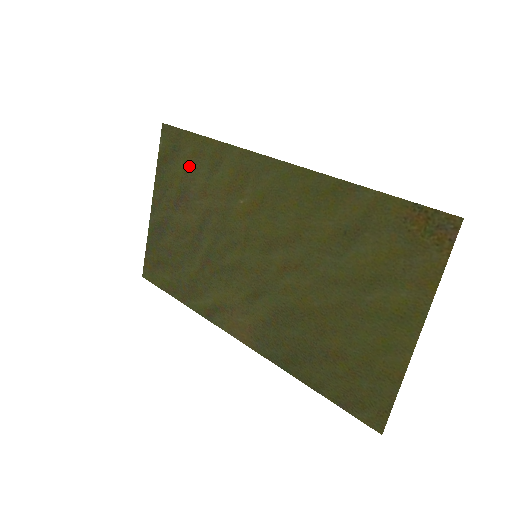
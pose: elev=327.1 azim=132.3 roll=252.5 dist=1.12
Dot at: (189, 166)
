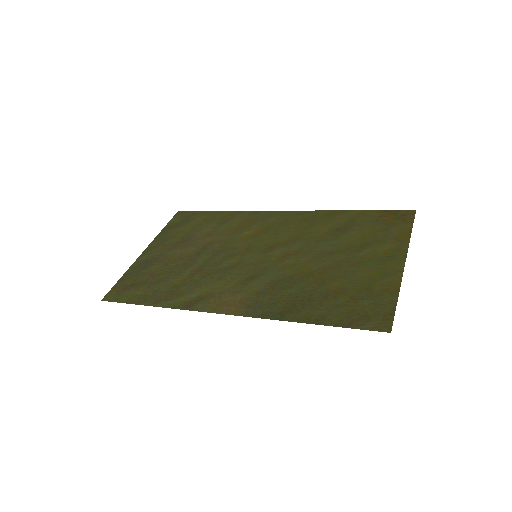
Dot at: (198, 225)
